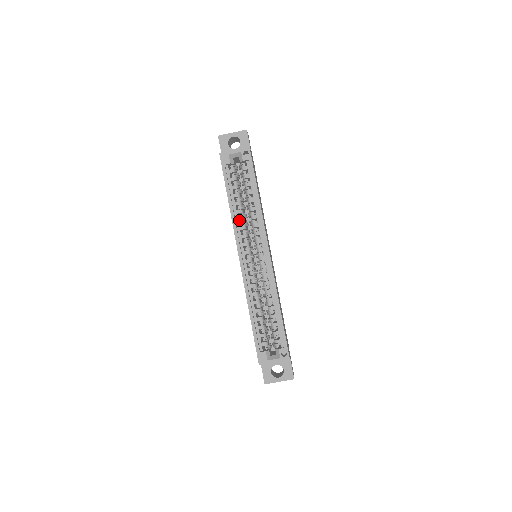
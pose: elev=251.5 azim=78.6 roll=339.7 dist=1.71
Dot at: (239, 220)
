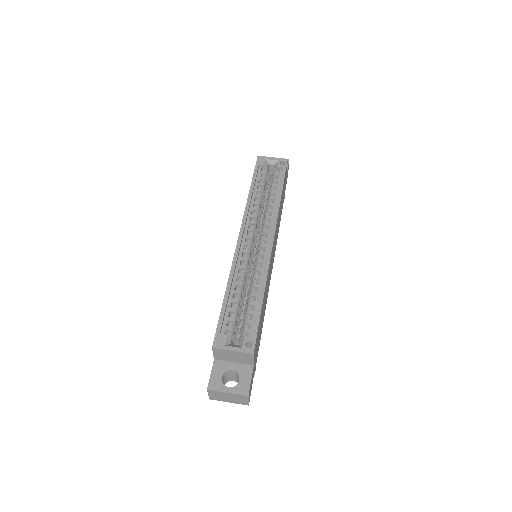
Dot at: (253, 209)
